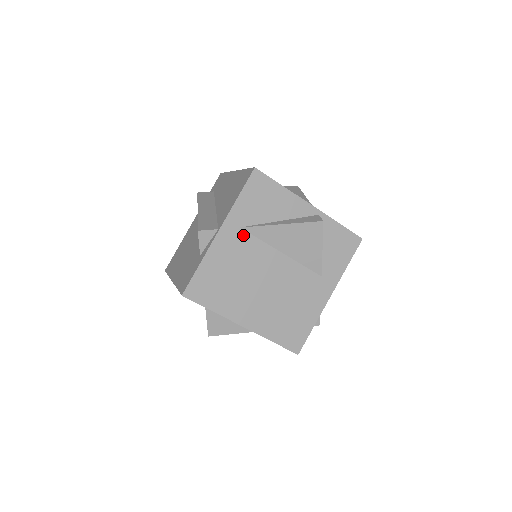
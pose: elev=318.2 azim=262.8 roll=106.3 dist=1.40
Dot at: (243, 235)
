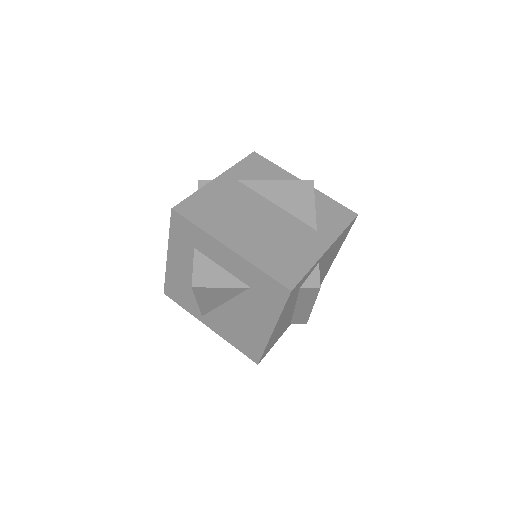
Dot at: (239, 185)
